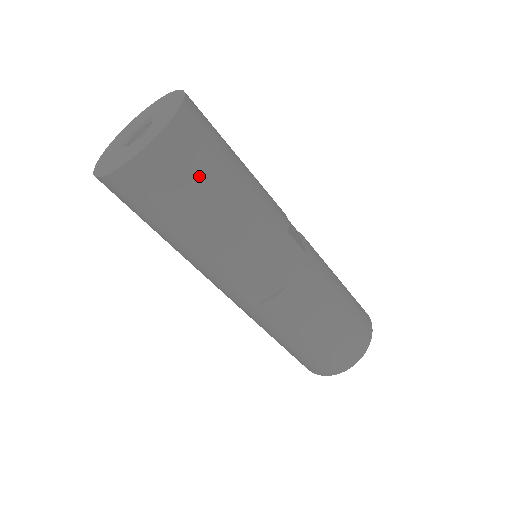
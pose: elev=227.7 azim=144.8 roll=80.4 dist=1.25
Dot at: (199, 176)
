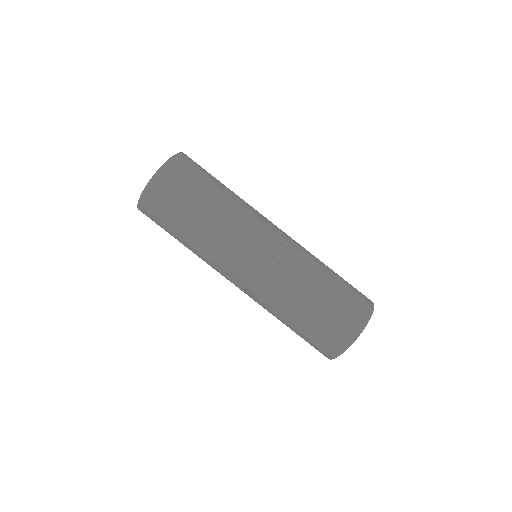
Dot at: (204, 174)
